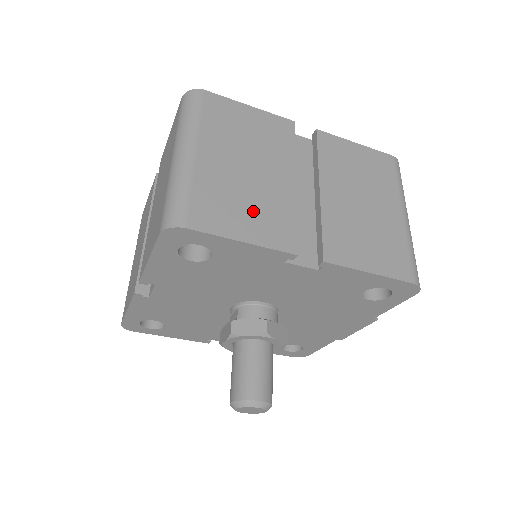
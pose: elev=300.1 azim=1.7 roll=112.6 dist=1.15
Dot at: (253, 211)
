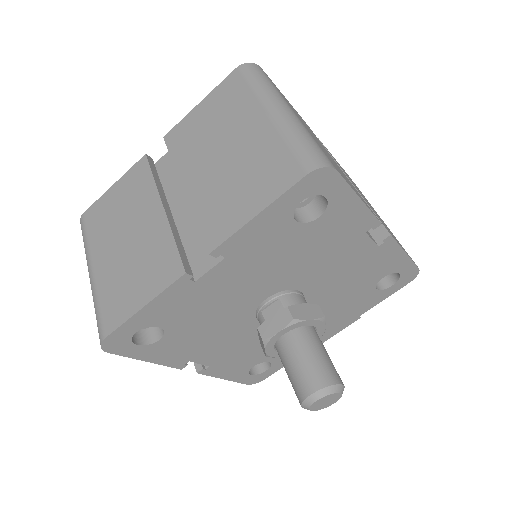
Dot at: occluded
